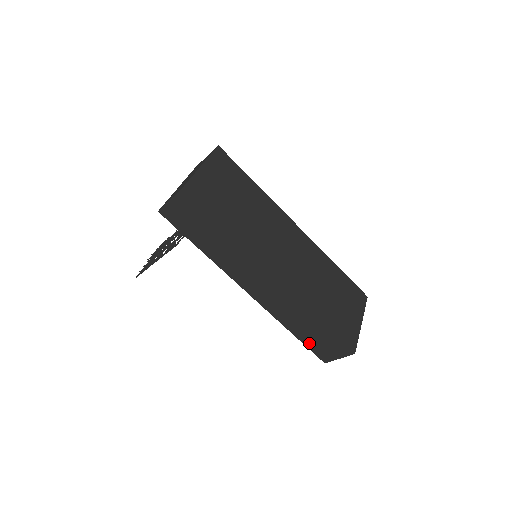
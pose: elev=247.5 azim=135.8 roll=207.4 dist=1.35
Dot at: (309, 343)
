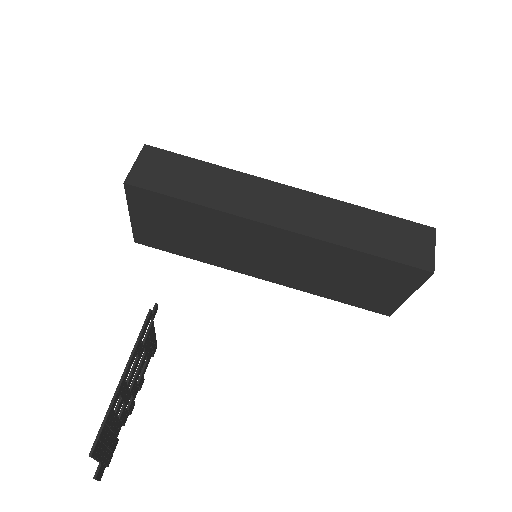
Dot at: (391, 253)
